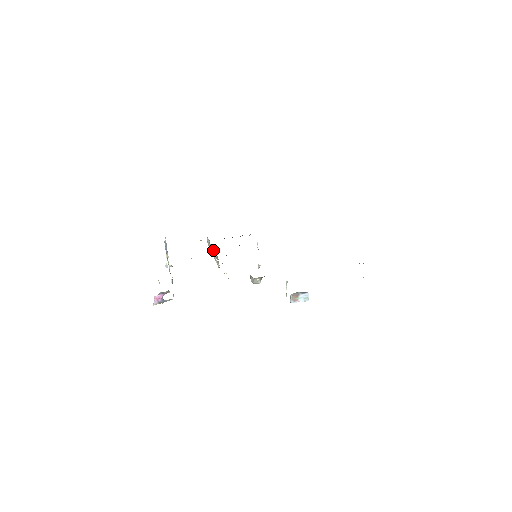
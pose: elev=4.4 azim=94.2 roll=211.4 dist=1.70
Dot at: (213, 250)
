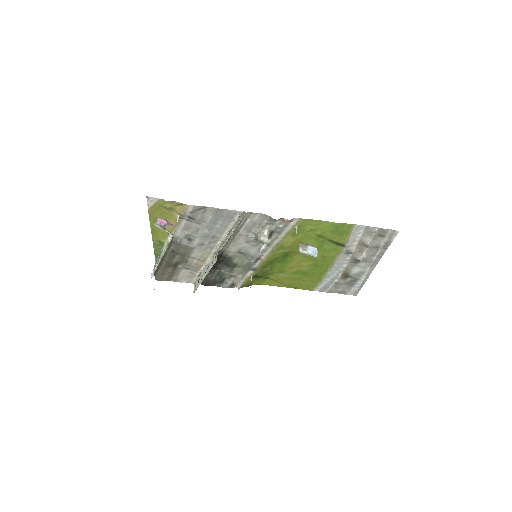
Dot at: (207, 267)
